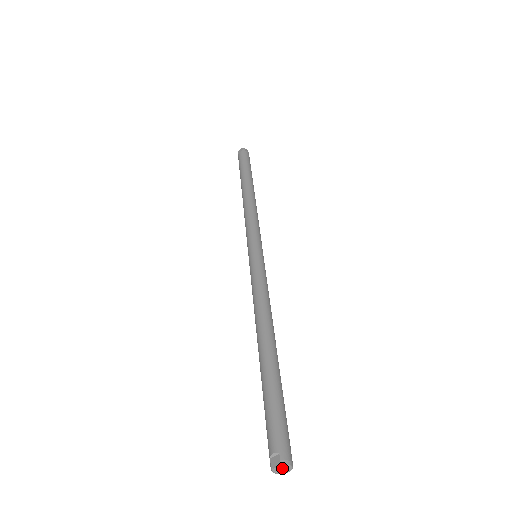
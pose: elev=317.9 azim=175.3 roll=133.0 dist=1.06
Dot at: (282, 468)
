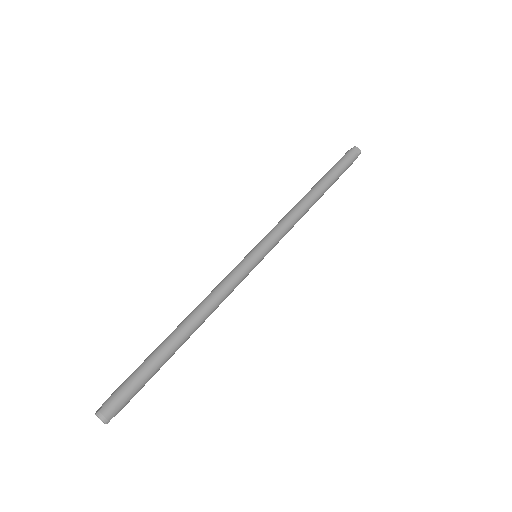
Dot at: (104, 419)
